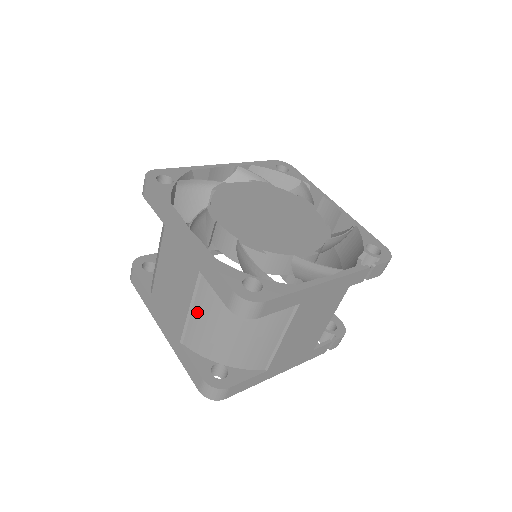
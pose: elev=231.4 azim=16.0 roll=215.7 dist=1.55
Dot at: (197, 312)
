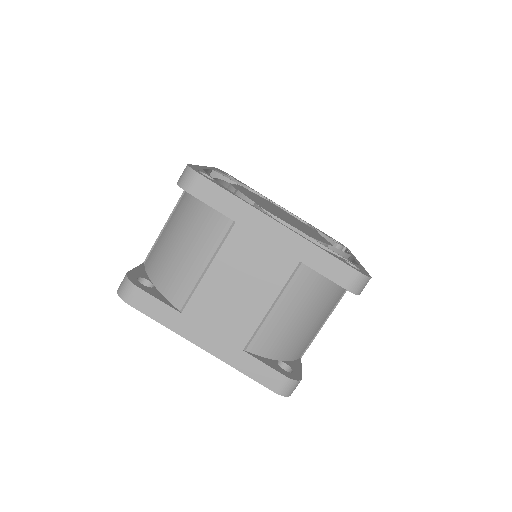
Dot at: (279, 308)
